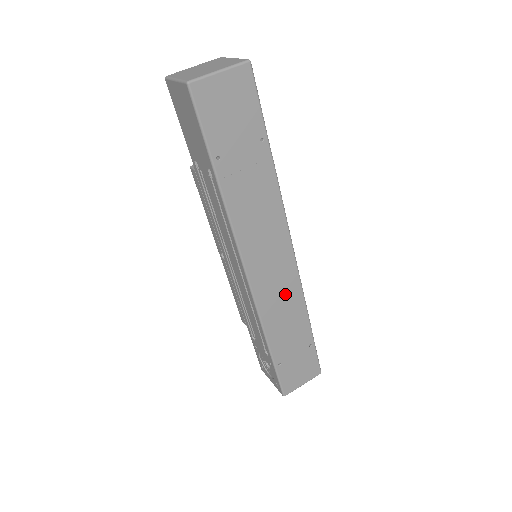
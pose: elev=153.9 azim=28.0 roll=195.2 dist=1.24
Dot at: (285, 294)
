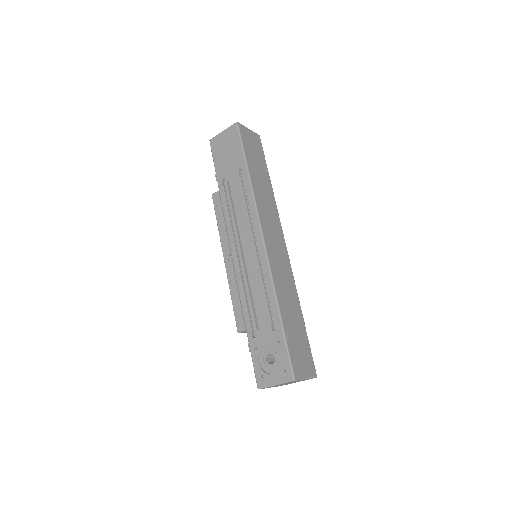
Dot at: (285, 272)
